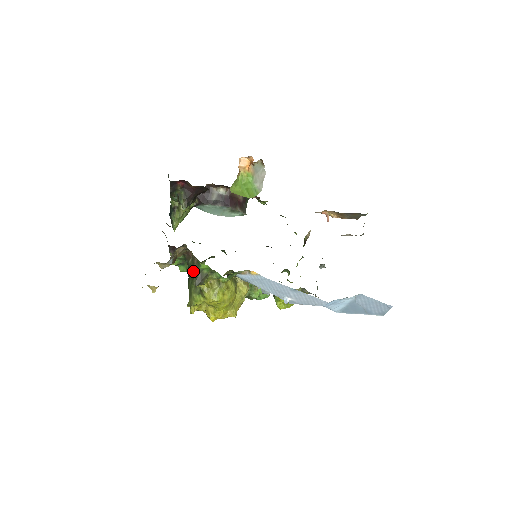
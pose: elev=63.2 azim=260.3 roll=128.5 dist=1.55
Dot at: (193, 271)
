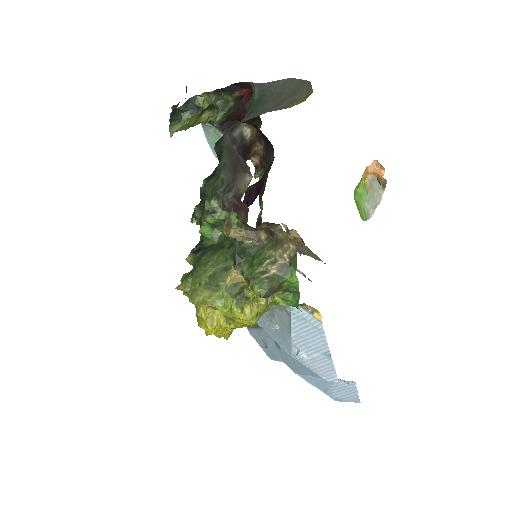
Dot at: (243, 258)
